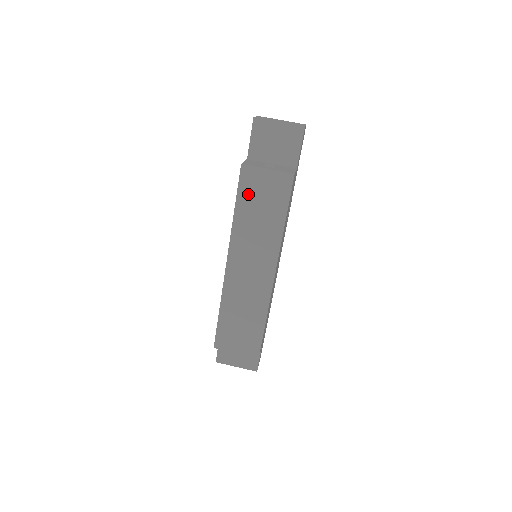
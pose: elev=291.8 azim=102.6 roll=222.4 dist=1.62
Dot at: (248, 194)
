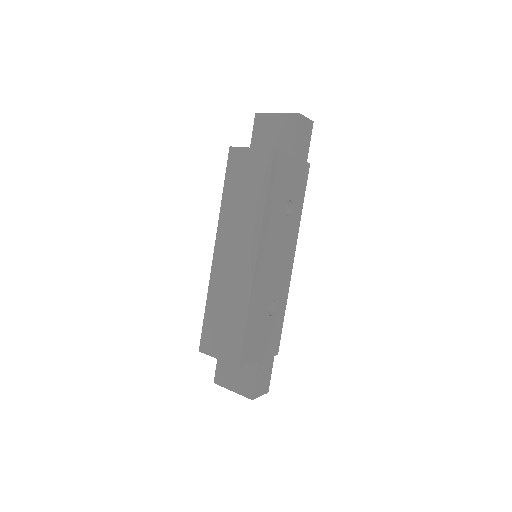
Dot at: (234, 176)
